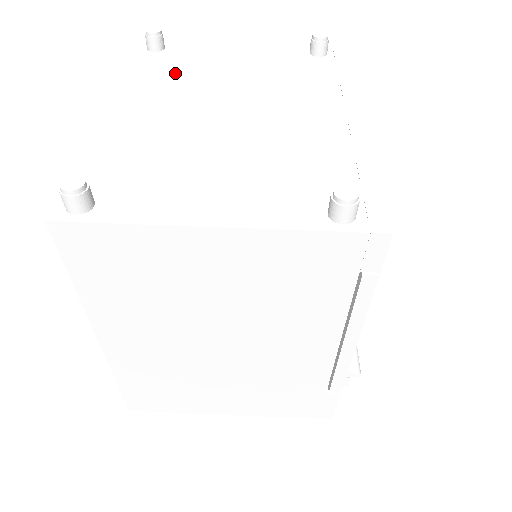
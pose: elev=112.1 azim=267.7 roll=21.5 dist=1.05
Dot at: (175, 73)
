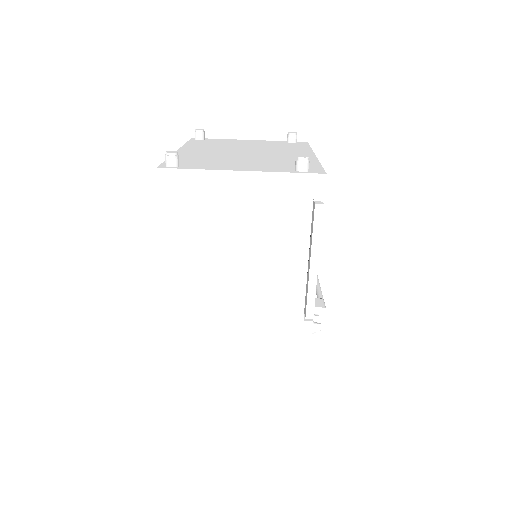
Dot at: (212, 144)
